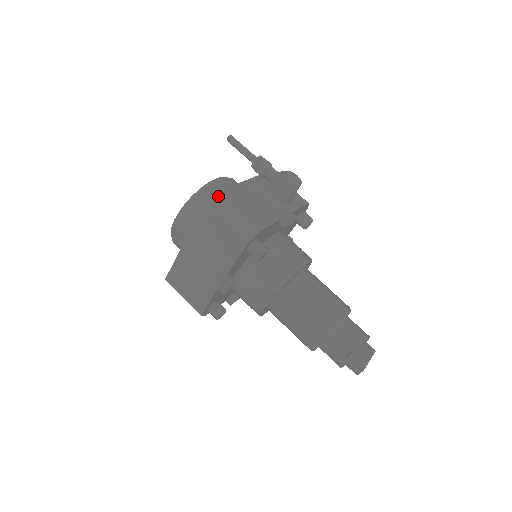
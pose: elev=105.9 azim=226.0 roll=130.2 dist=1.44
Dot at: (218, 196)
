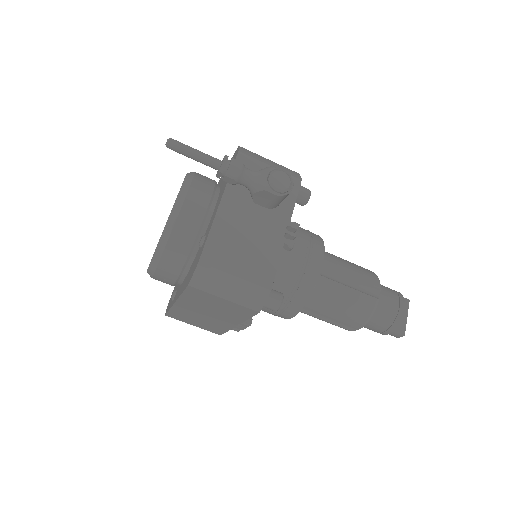
Dot at: (201, 268)
